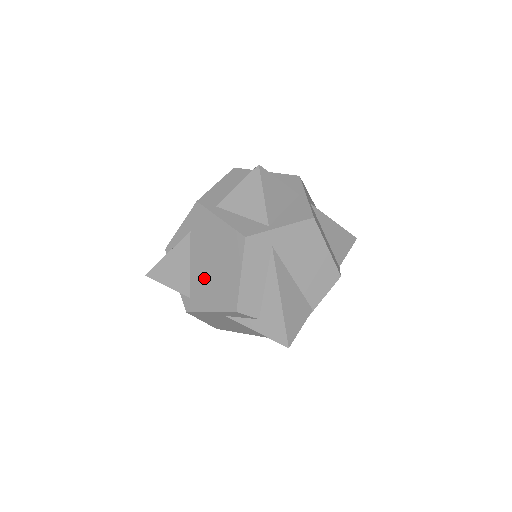
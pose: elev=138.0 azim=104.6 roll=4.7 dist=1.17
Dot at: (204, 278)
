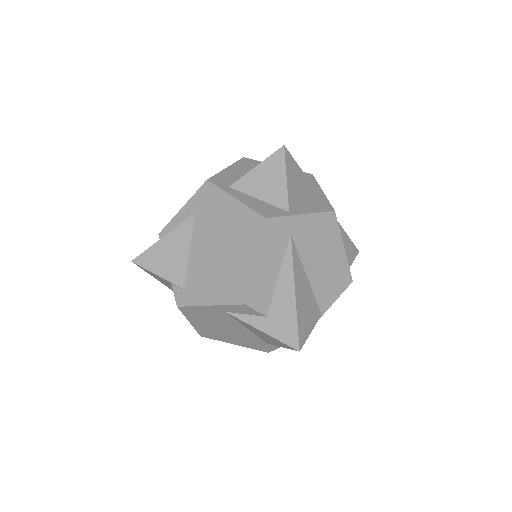
Dot at: (206, 266)
